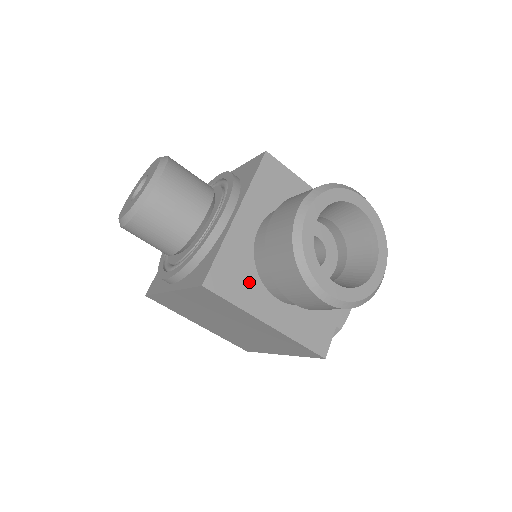
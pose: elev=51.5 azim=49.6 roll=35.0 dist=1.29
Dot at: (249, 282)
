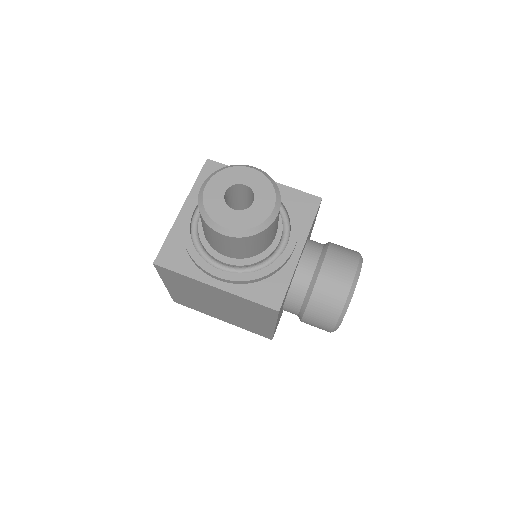
Dot at: occluded
